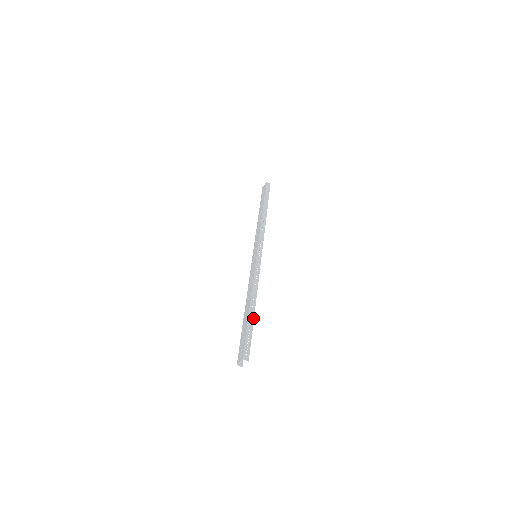
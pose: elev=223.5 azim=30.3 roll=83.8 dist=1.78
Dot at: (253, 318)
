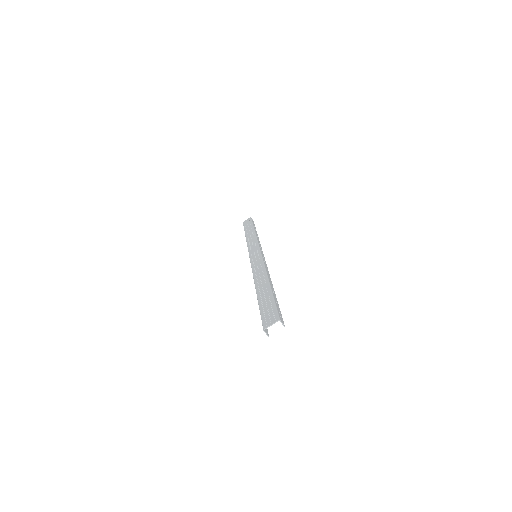
Dot at: (275, 294)
